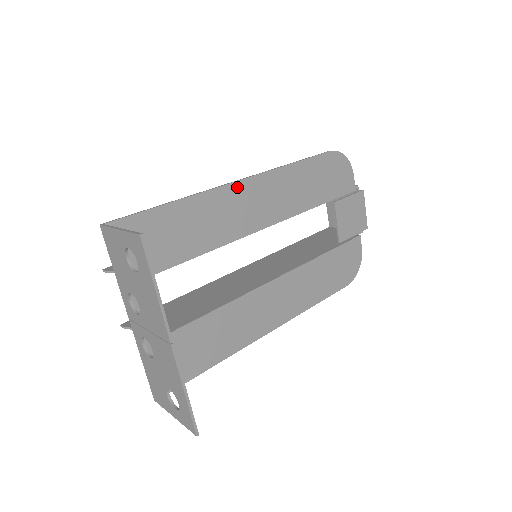
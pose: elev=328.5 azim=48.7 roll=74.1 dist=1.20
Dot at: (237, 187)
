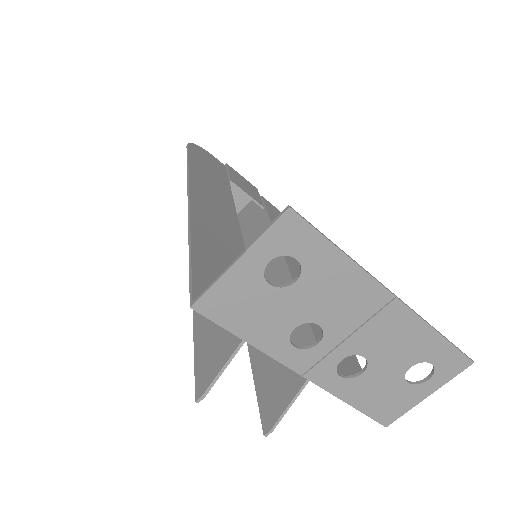
Dot at: (195, 202)
